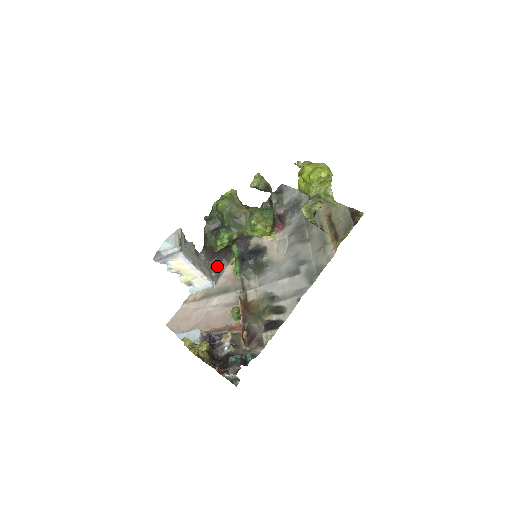
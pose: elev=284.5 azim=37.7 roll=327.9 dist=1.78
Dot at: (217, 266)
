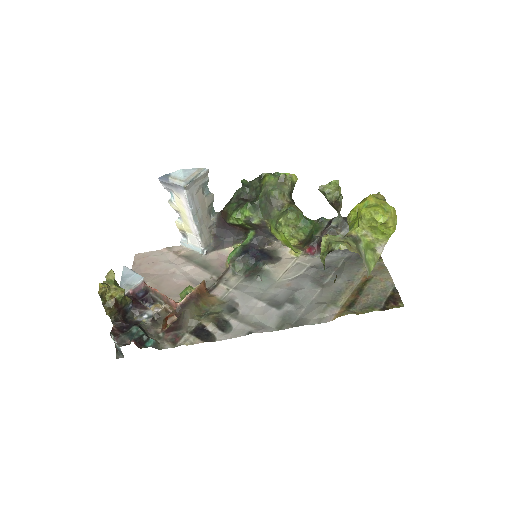
Dot at: (221, 238)
